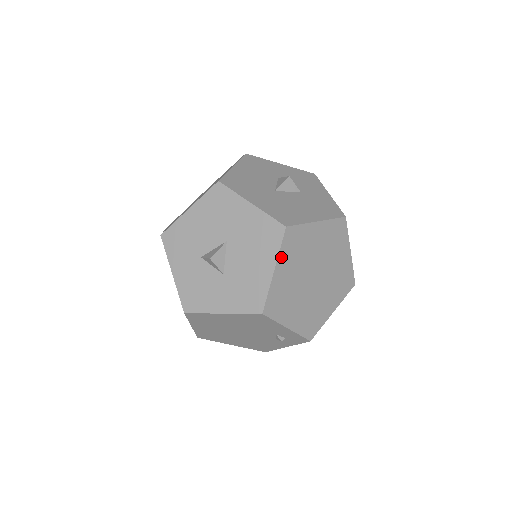
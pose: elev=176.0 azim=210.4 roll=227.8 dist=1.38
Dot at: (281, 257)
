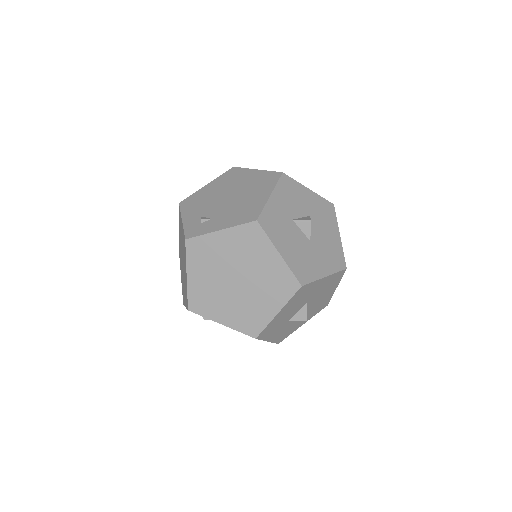
Dot at: occluded
